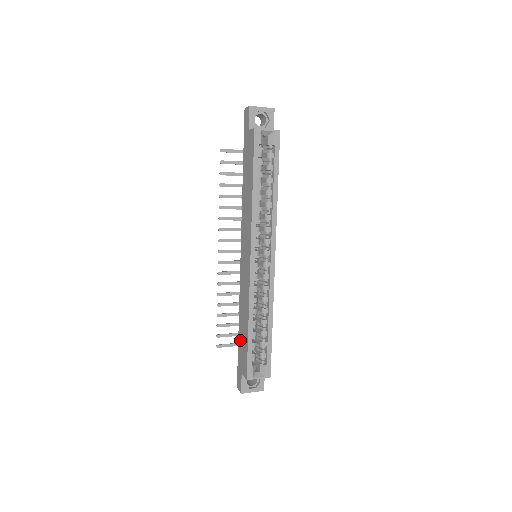
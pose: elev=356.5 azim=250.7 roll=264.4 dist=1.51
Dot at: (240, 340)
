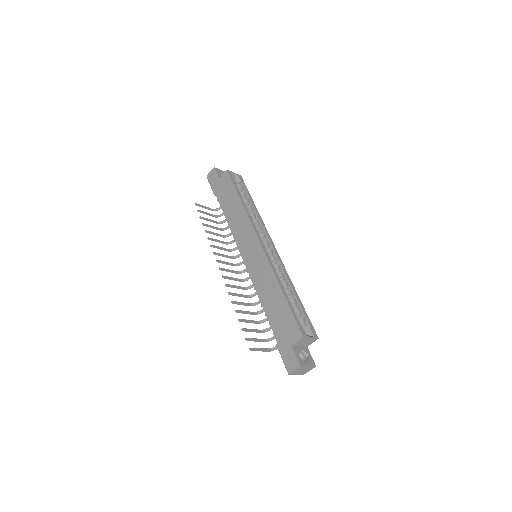
Dot at: (274, 321)
